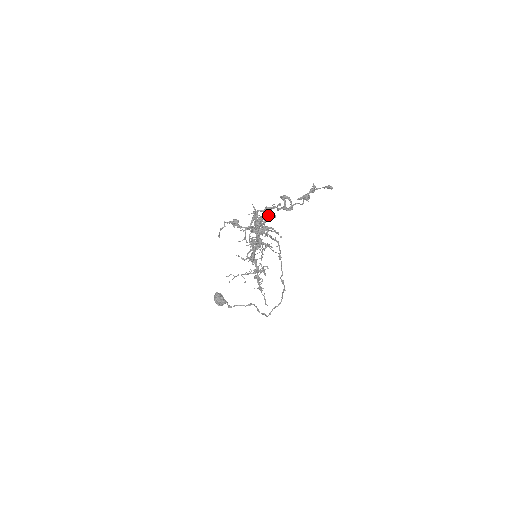
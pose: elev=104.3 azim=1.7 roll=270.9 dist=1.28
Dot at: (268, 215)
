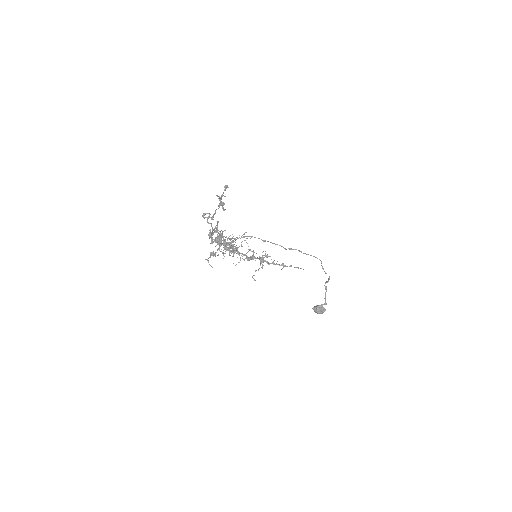
Dot at: (210, 231)
